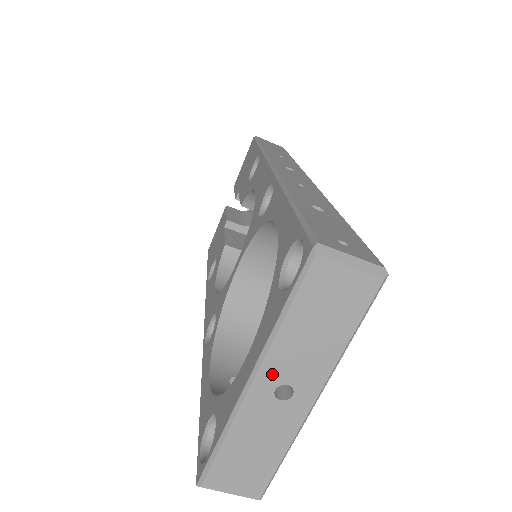
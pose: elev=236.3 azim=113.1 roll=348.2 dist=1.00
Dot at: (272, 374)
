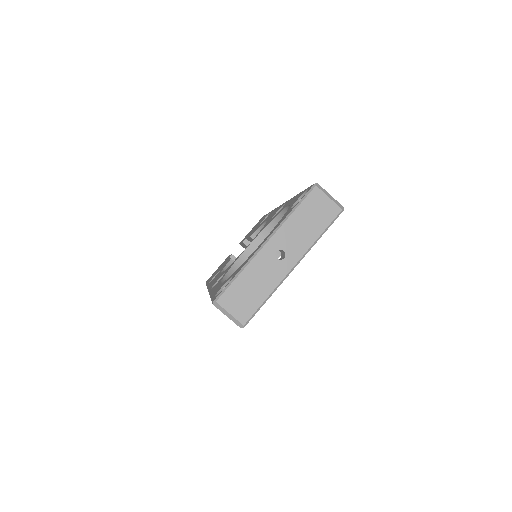
Dot at: (278, 241)
